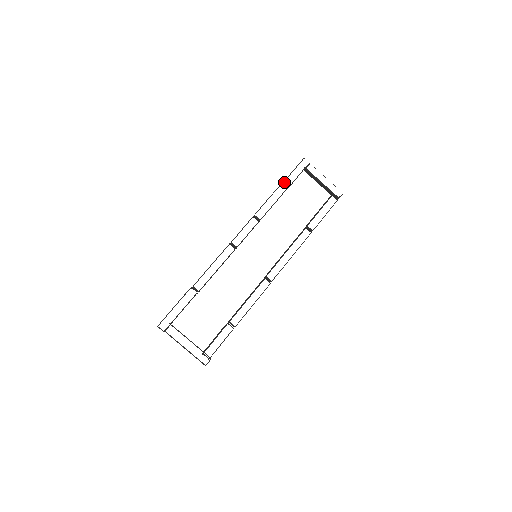
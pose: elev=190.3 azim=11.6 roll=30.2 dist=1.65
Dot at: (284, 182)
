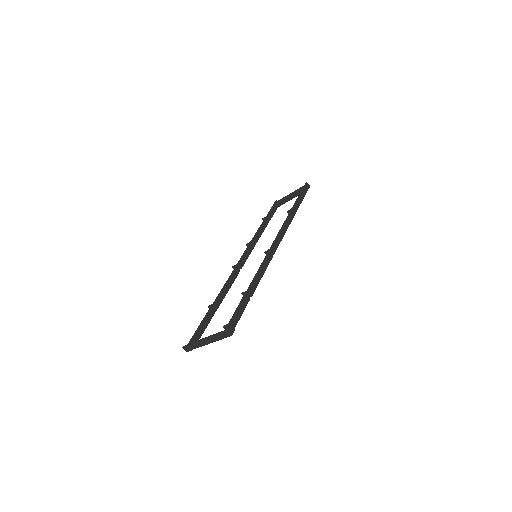
Dot at: (262, 219)
